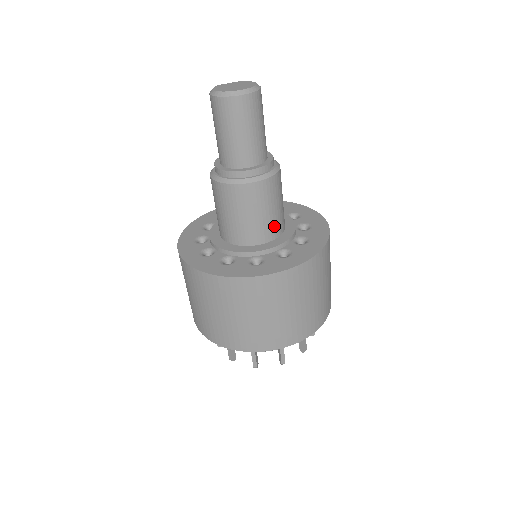
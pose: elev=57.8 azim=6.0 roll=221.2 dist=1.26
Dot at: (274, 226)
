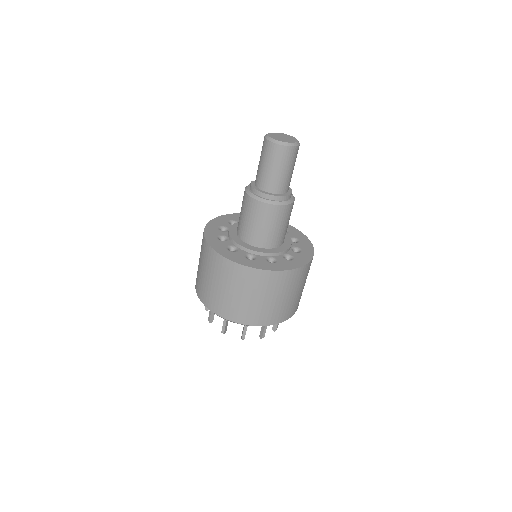
Dot at: (283, 237)
